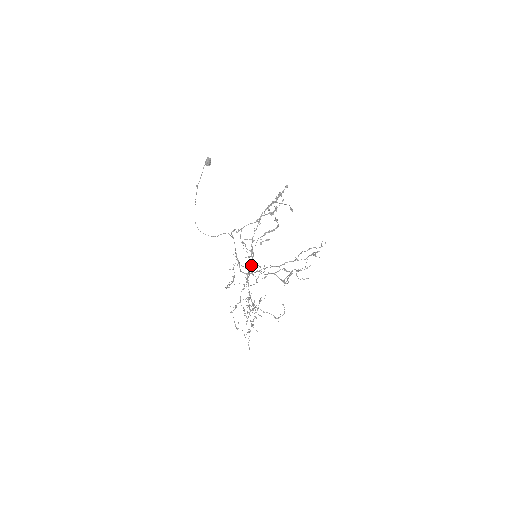
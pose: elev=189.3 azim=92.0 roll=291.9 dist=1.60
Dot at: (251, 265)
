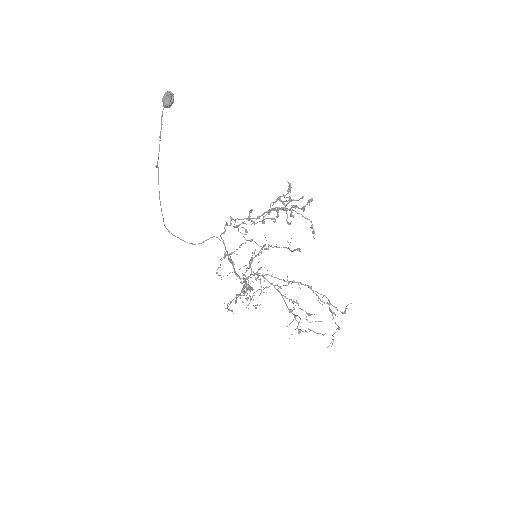
Dot at: occluded
